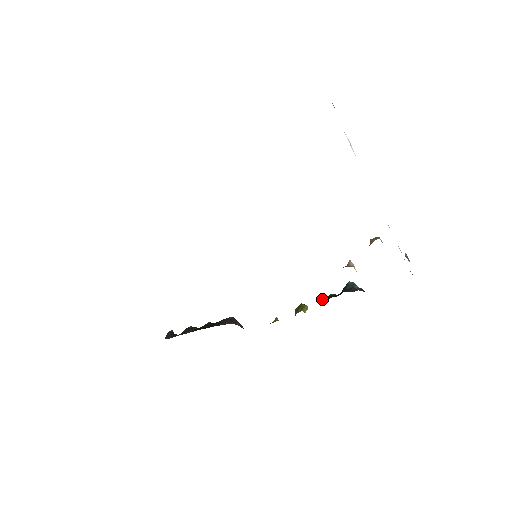
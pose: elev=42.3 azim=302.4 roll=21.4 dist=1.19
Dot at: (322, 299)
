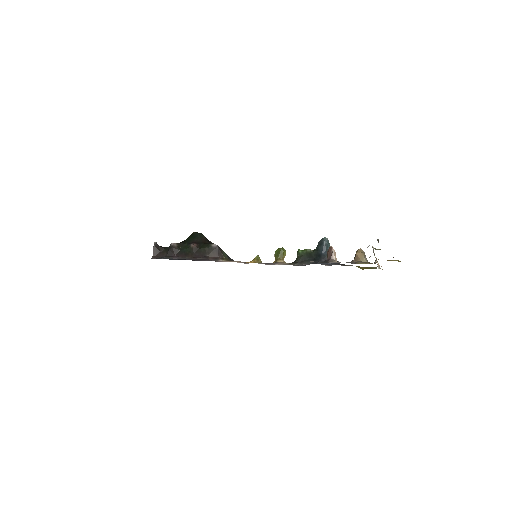
Dot at: (300, 254)
